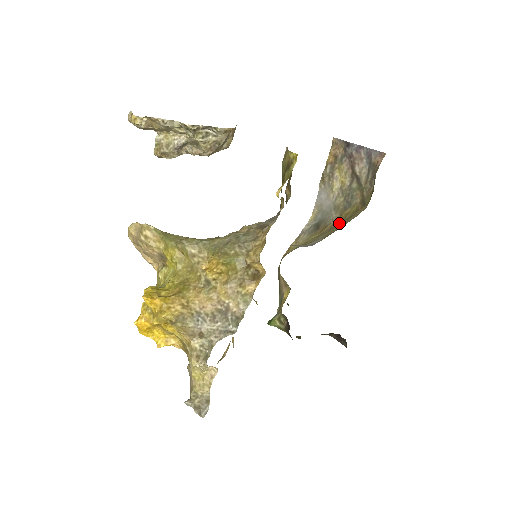
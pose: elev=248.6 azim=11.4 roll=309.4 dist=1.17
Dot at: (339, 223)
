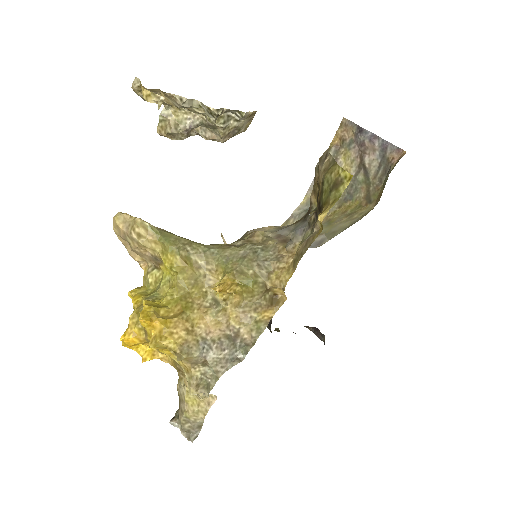
Dot at: (339, 217)
